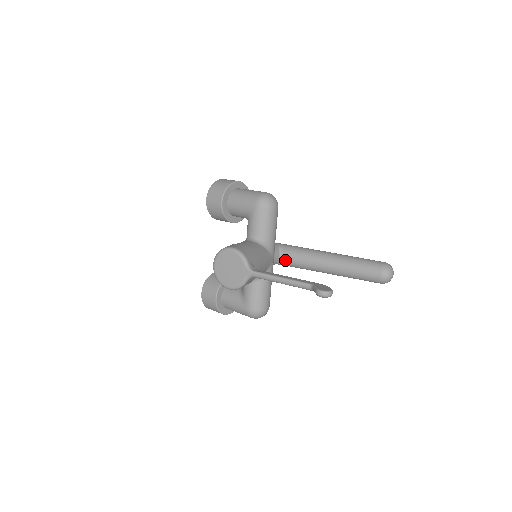
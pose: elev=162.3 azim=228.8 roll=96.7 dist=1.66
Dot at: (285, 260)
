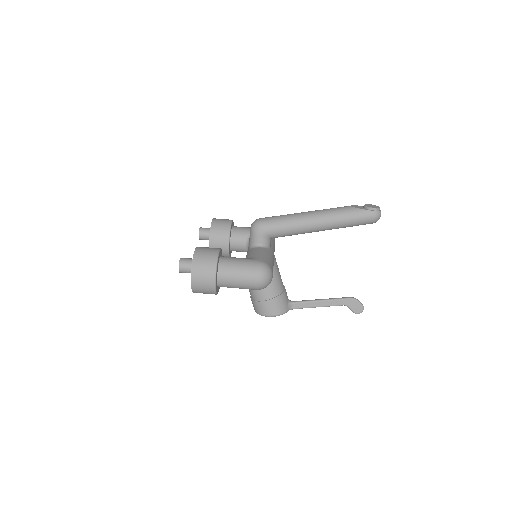
Dot at: occluded
